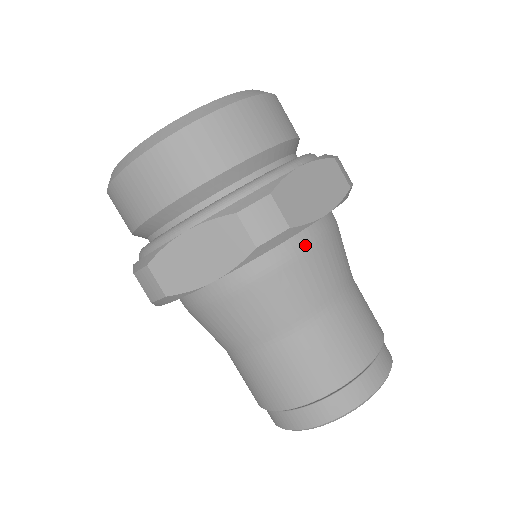
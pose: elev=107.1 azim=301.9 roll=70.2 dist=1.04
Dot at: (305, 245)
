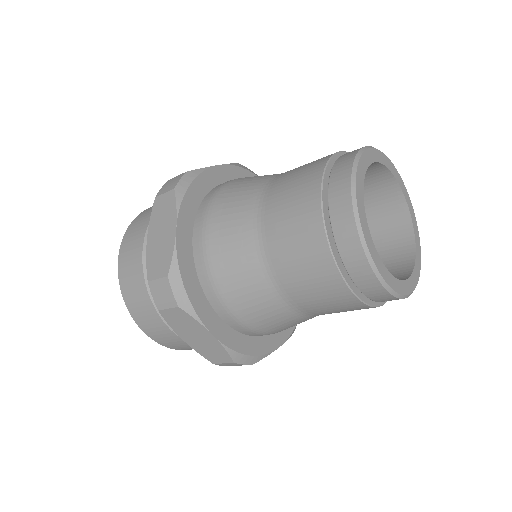
Dot at: (226, 183)
